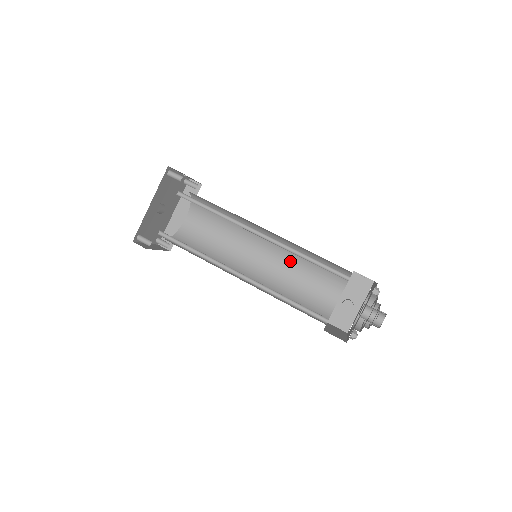
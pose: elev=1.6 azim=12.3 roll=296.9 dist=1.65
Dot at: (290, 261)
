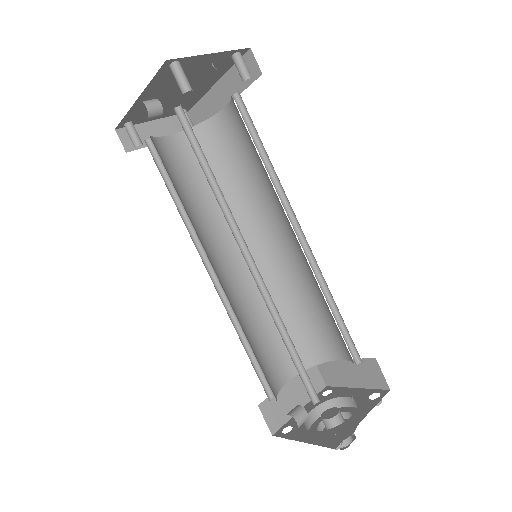
Dot at: (311, 278)
